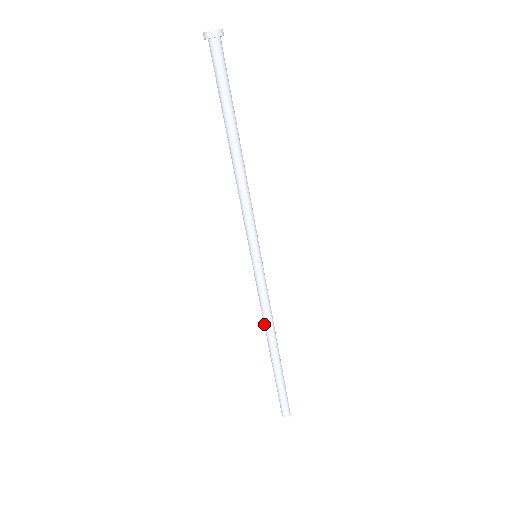
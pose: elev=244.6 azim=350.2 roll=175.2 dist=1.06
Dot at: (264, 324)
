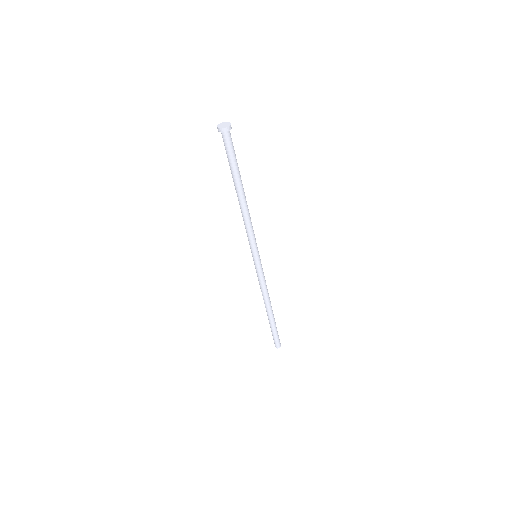
Dot at: (263, 296)
